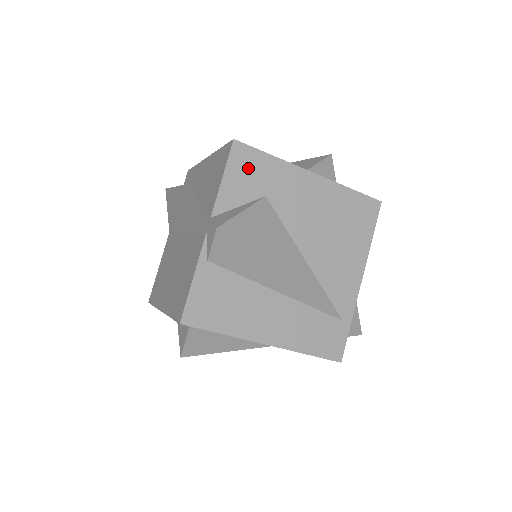
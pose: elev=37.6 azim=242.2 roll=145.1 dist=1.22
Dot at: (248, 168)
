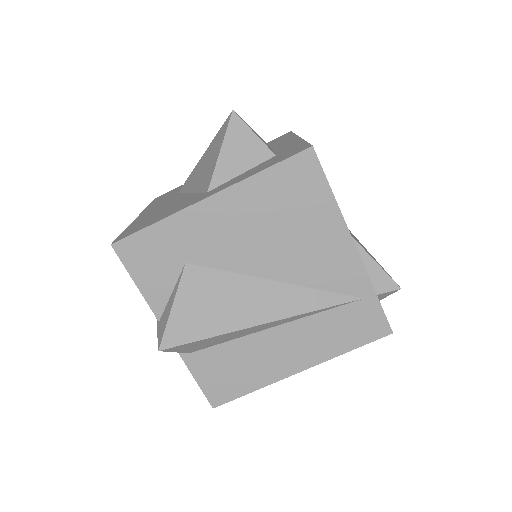
Dot at: (147, 255)
